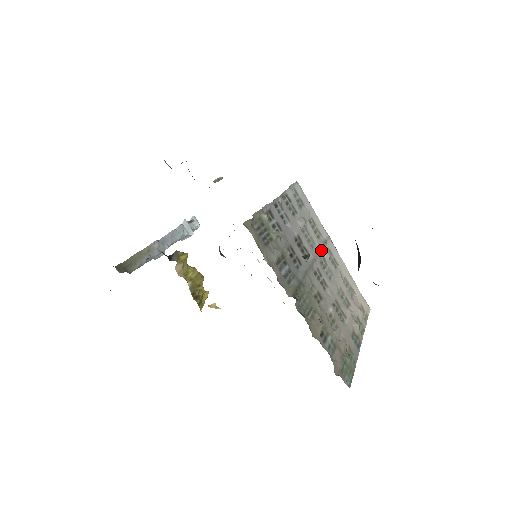
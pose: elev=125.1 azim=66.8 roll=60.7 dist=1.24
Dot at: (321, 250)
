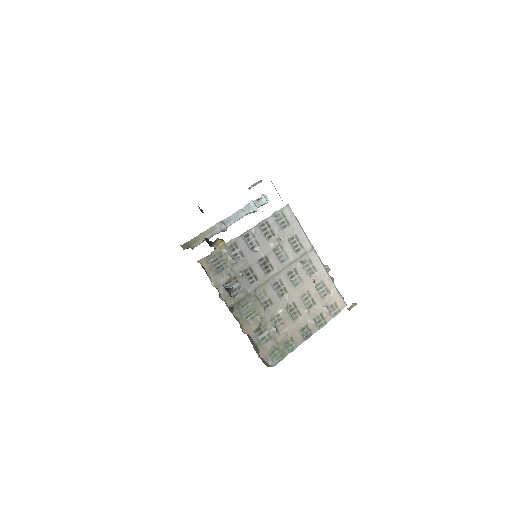
Dot at: (293, 263)
